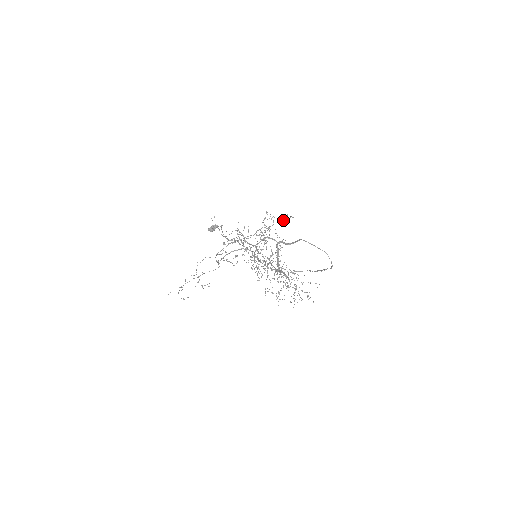
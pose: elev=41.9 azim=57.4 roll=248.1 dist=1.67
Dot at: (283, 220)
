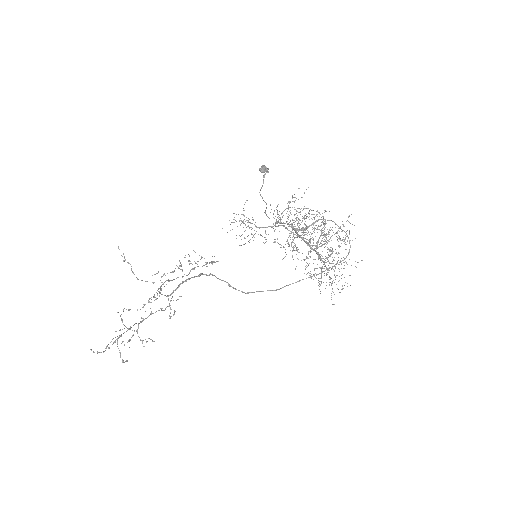
Dot at: (213, 261)
